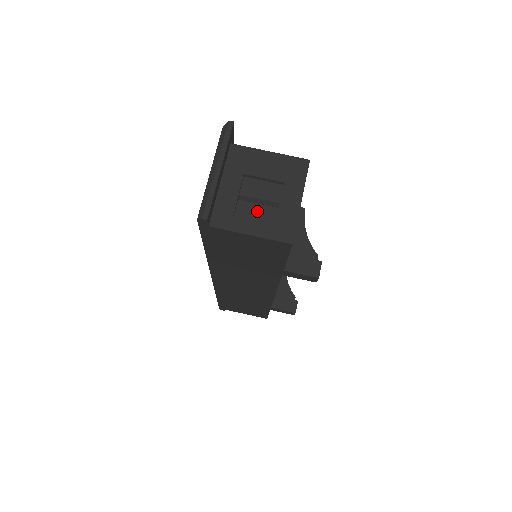
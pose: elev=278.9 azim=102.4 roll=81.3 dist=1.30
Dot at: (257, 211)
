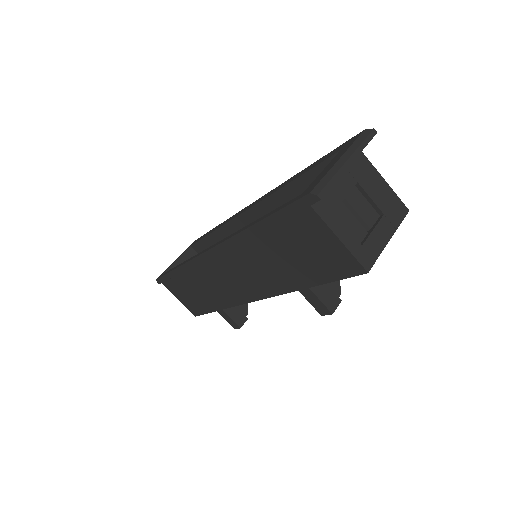
Dot at: (351, 222)
